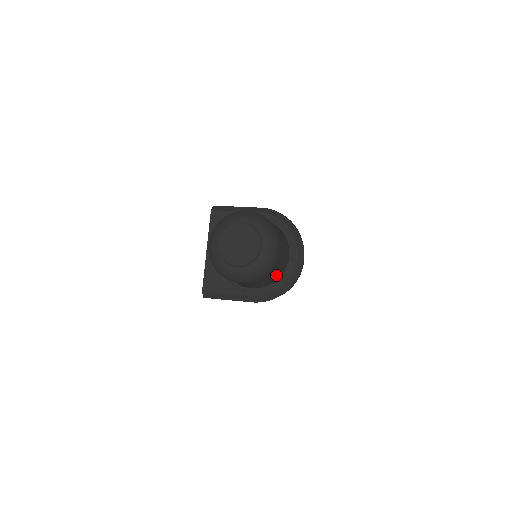
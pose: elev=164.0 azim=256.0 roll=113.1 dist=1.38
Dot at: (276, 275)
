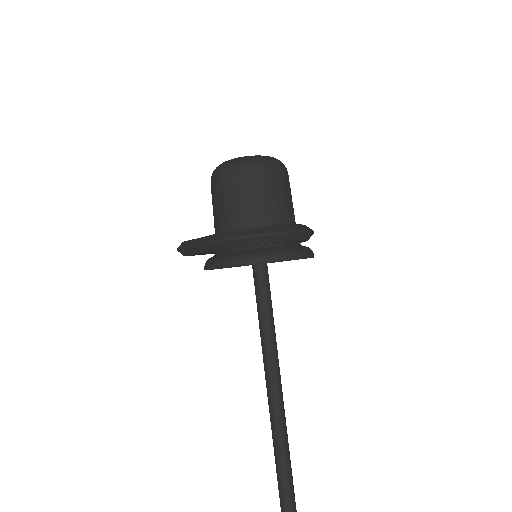
Dot at: (252, 210)
